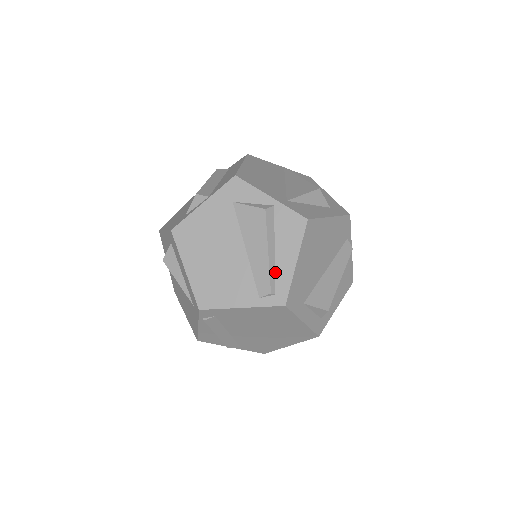
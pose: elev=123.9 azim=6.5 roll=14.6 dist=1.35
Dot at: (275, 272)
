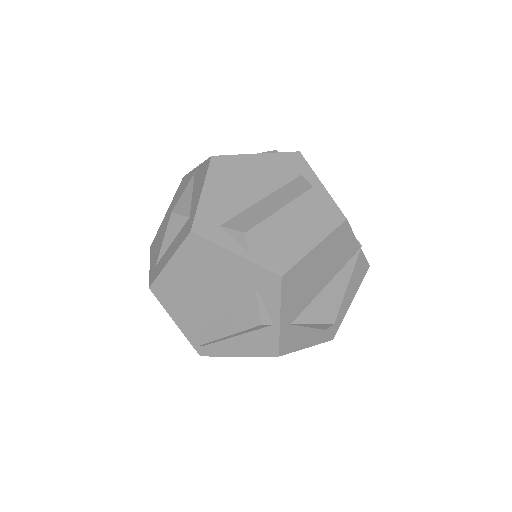
Dot at: (219, 342)
